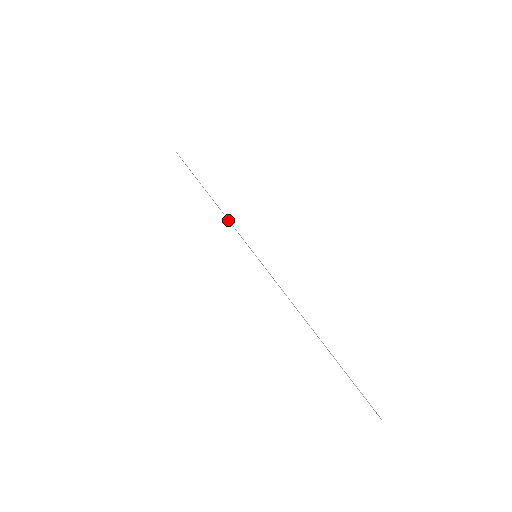
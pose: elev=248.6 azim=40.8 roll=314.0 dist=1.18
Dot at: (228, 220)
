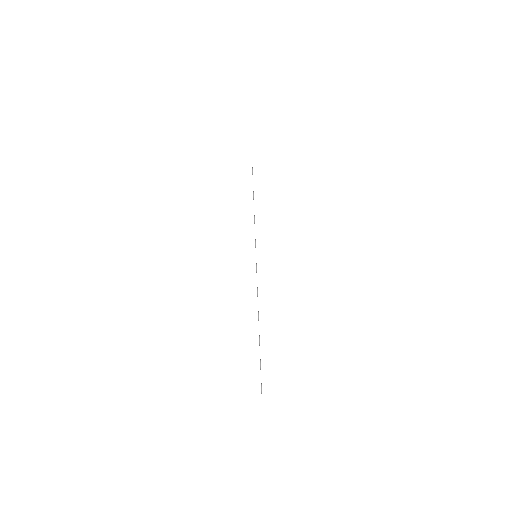
Dot at: (254, 222)
